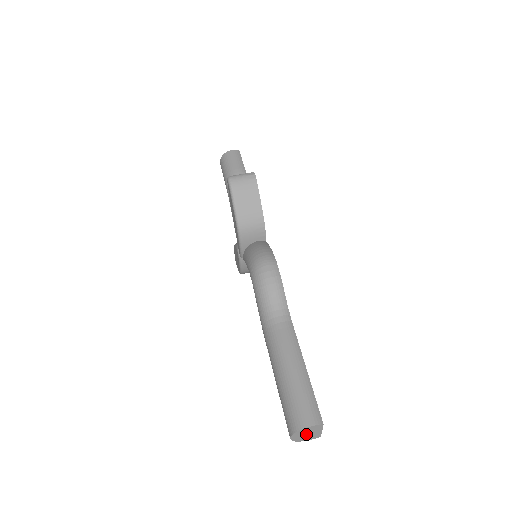
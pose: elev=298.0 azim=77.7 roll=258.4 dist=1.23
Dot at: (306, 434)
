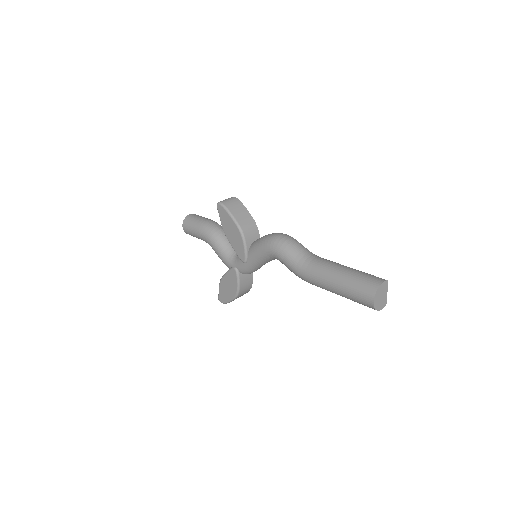
Dot at: (380, 297)
